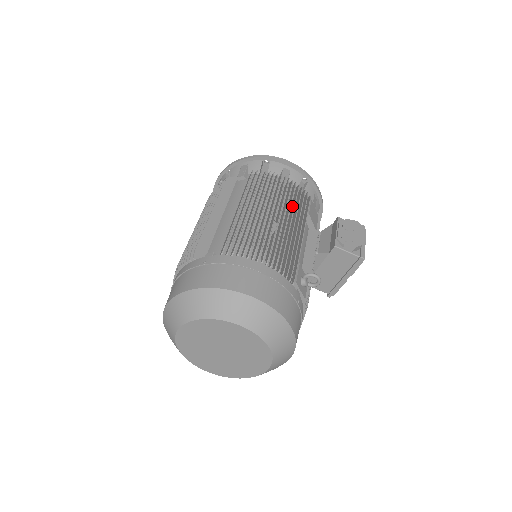
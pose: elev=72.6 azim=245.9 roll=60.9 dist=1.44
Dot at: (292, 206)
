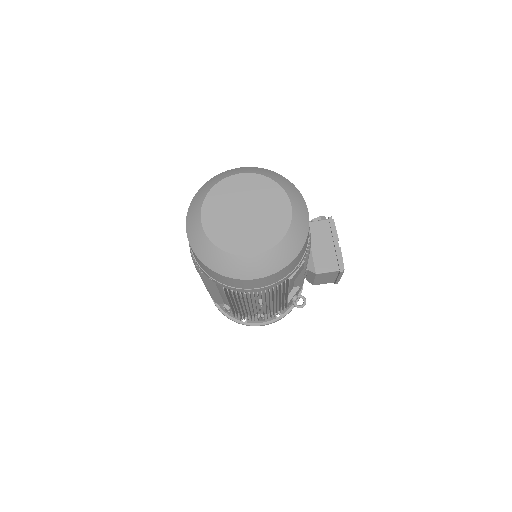
Dot at: occluded
